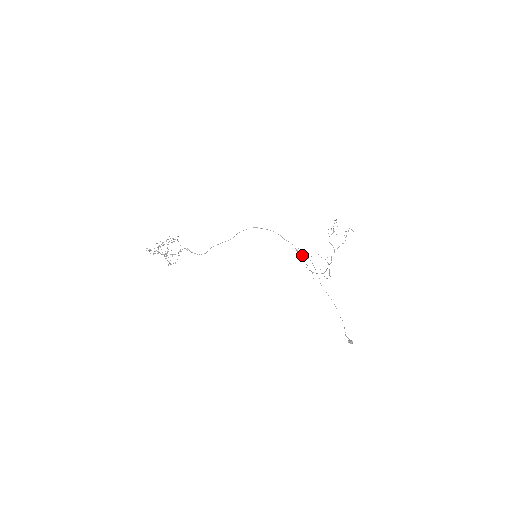
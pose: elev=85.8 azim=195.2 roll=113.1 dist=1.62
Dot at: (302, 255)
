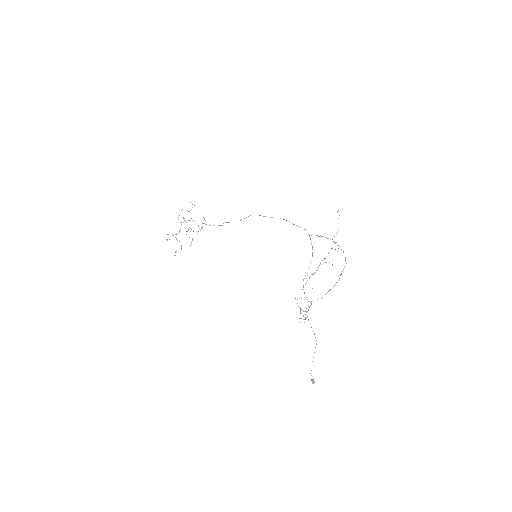
Dot at: (319, 236)
